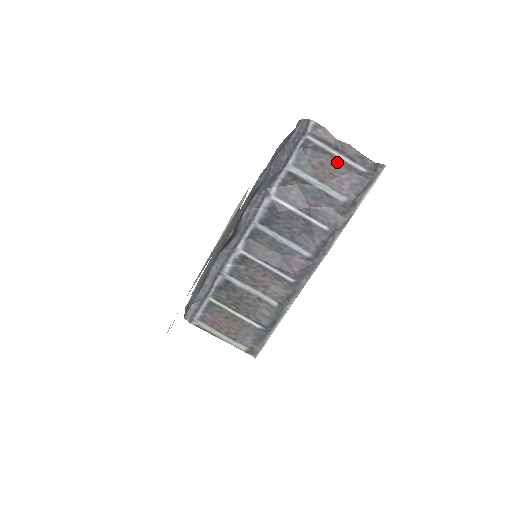
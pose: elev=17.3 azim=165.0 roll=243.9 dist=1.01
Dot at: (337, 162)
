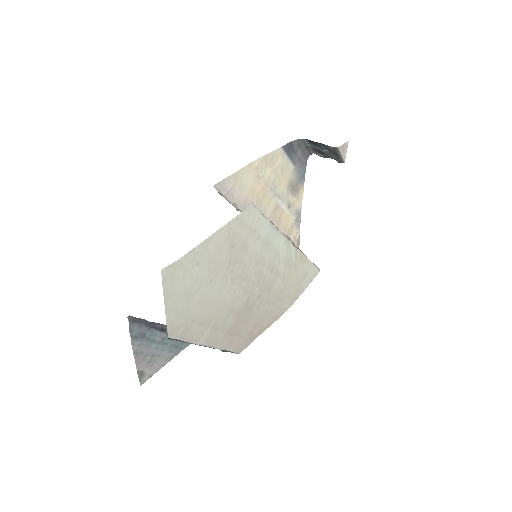
Dot at: occluded
